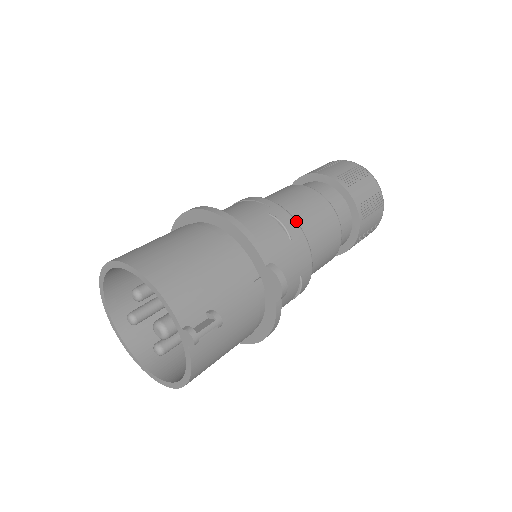
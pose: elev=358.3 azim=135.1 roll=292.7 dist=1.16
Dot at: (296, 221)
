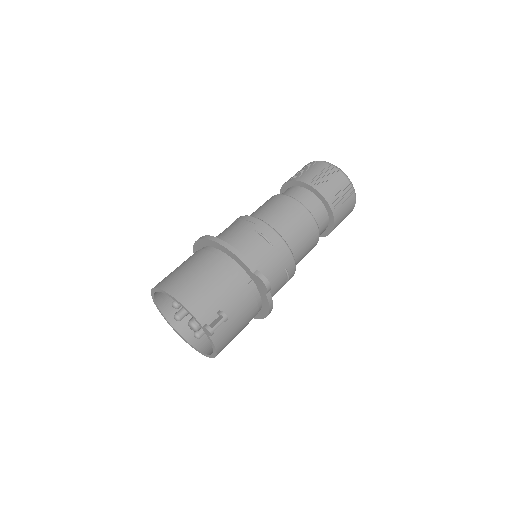
Dot at: (276, 231)
